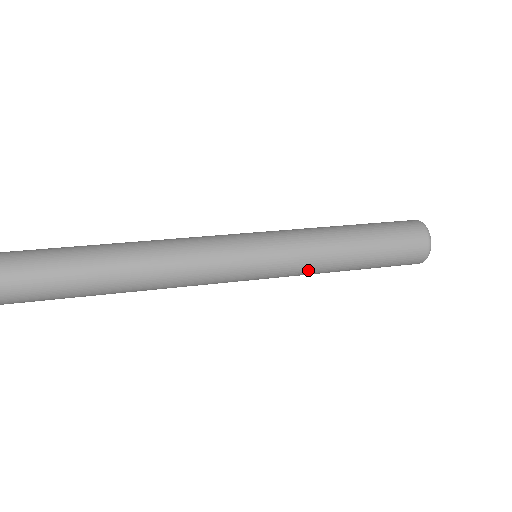
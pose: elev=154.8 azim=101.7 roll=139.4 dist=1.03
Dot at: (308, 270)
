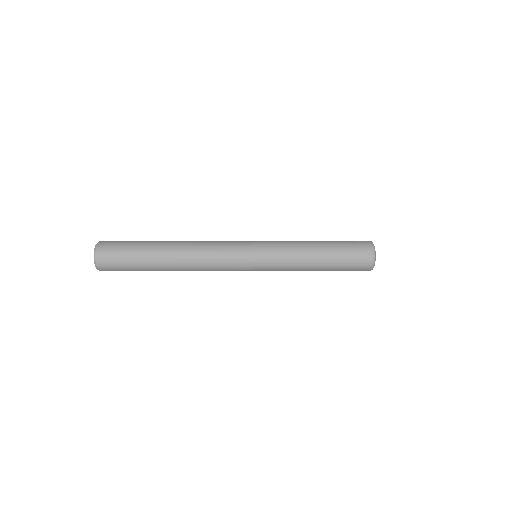
Dot at: (288, 247)
